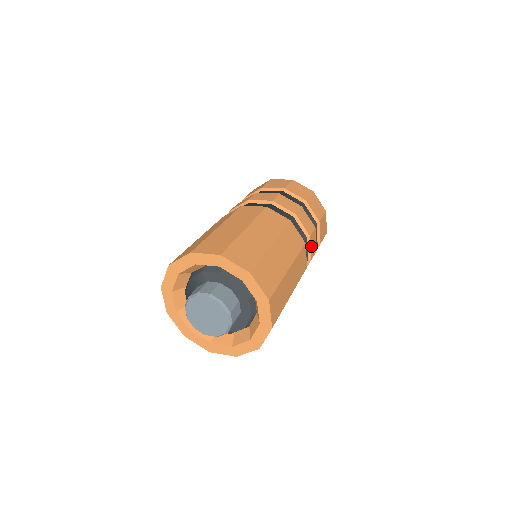
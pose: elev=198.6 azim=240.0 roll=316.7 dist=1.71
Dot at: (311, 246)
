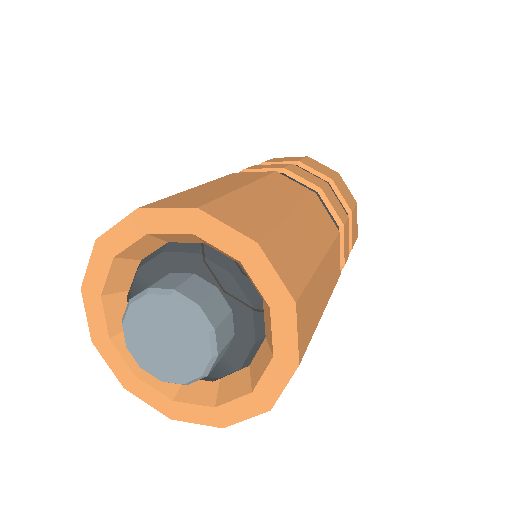
Dot at: (332, 205)
